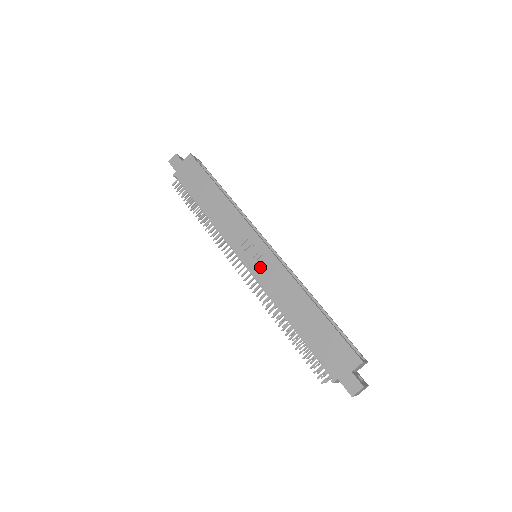
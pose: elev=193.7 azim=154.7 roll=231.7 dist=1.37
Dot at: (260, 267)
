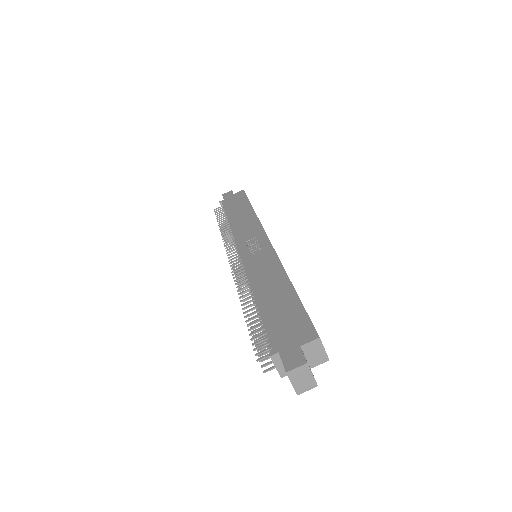
Dot at: (253, 256)
